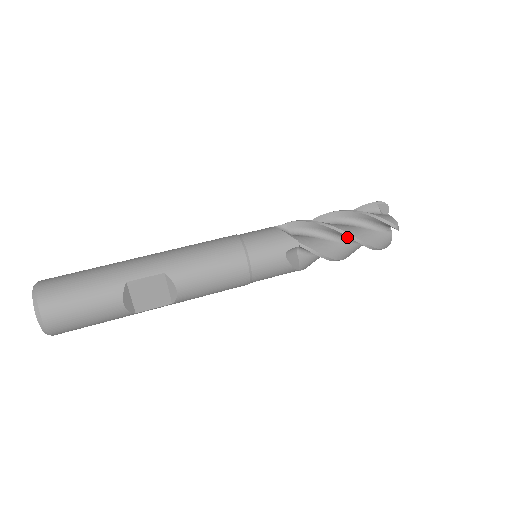
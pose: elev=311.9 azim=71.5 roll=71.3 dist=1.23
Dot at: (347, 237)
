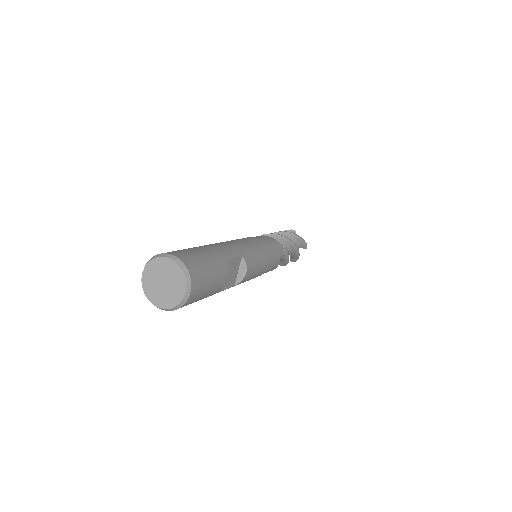
Dot at: (292, 248)
